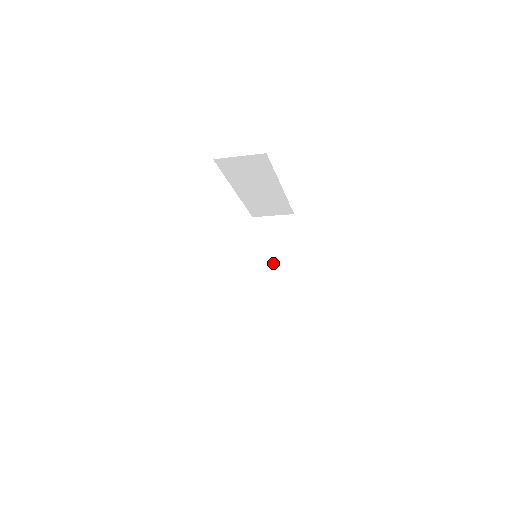
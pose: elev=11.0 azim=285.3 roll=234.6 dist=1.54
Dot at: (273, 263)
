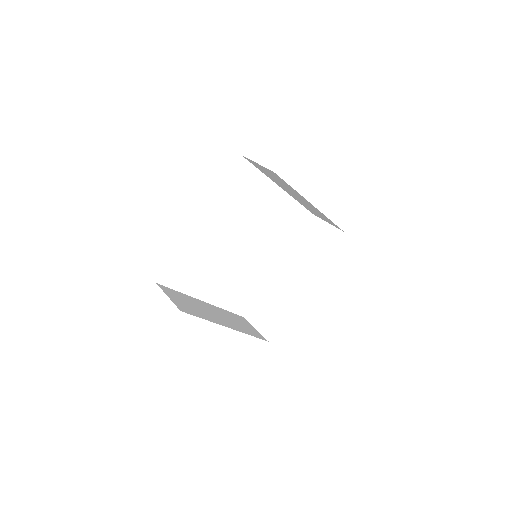
Dot at: (299, 267)
